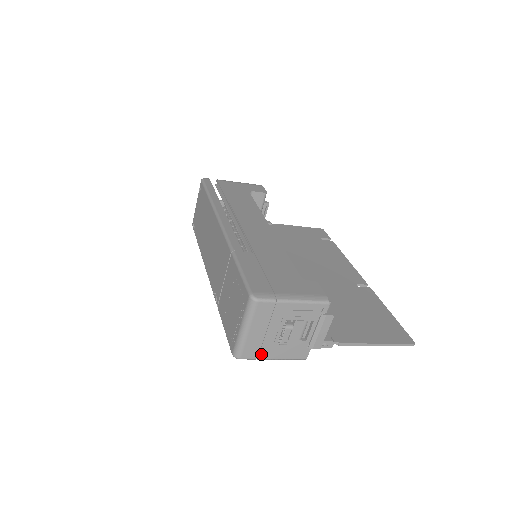
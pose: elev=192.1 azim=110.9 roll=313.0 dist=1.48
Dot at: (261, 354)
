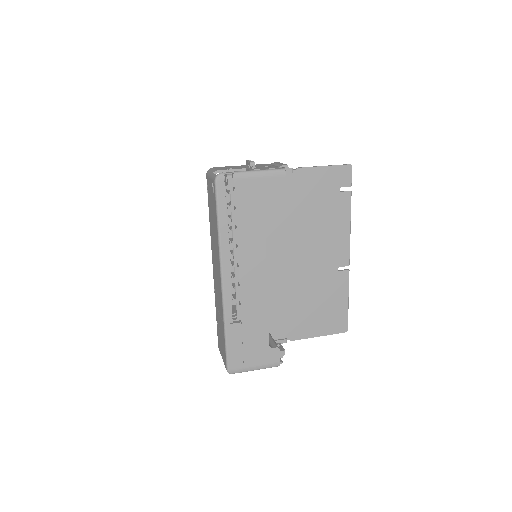
Dot at: occluded
